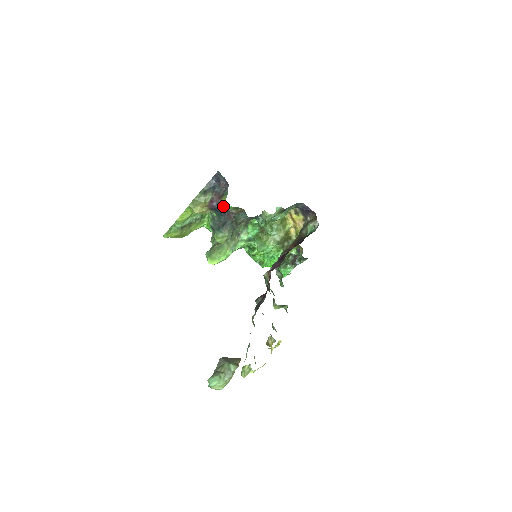
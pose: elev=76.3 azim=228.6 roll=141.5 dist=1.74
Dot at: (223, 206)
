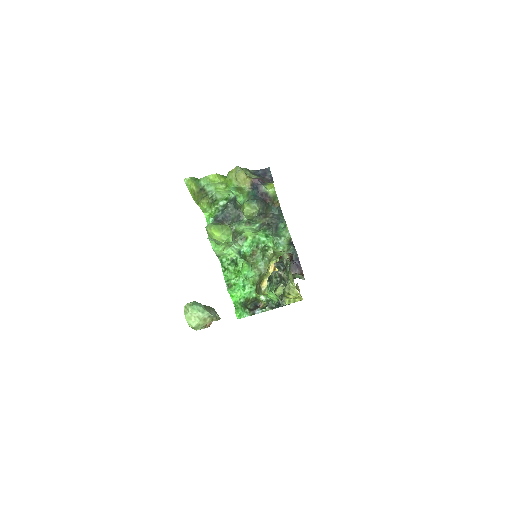
Dot at: (268, 186)
